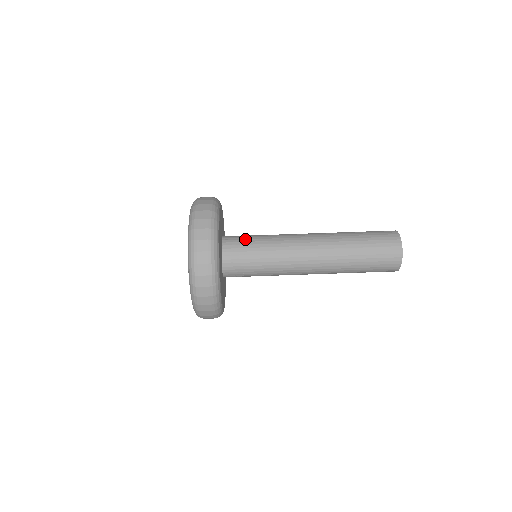
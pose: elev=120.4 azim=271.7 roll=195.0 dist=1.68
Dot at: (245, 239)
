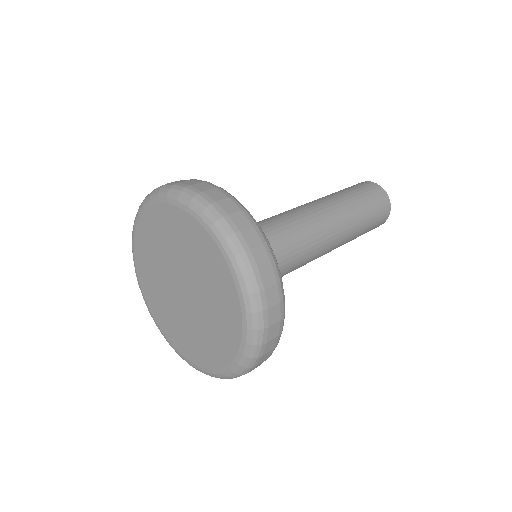
Dot at: occluded
